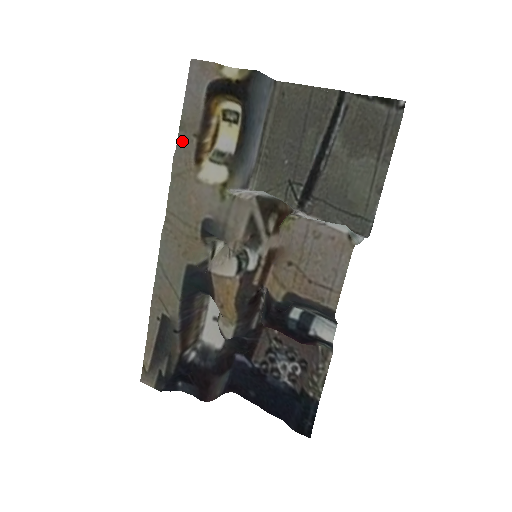
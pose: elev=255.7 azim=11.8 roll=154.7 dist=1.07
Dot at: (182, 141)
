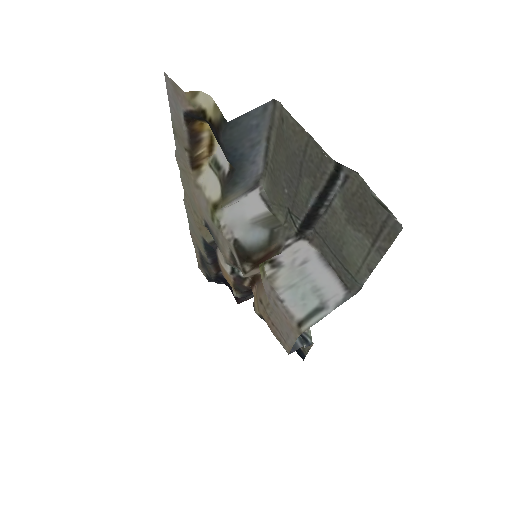
Dot at: (178, 145)
